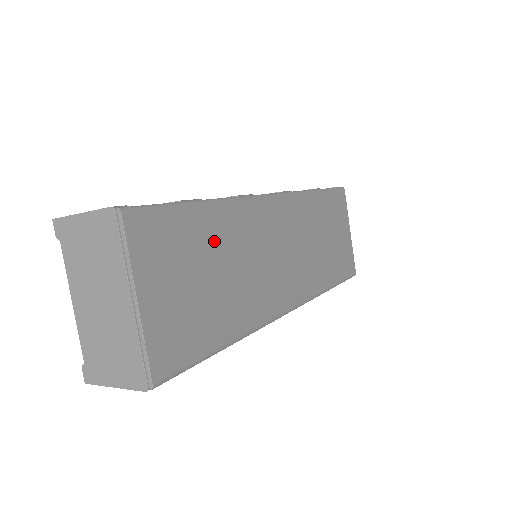
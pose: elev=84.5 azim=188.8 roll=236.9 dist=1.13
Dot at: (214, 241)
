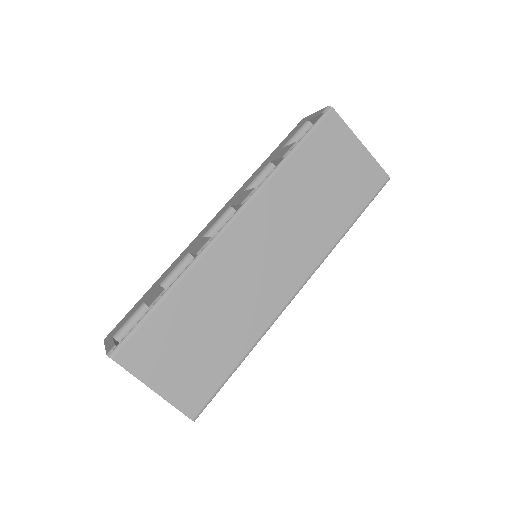
Dot at: (190, 311)
